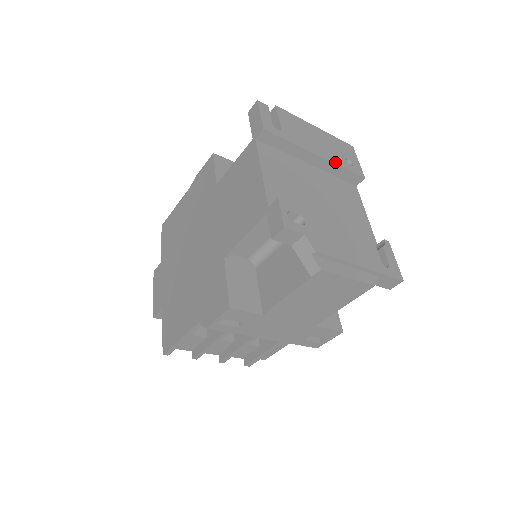
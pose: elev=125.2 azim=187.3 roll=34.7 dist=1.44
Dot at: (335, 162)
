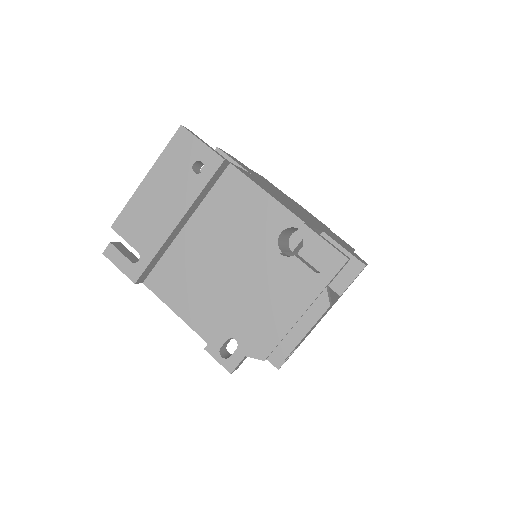
Dot at: (192, 200)
